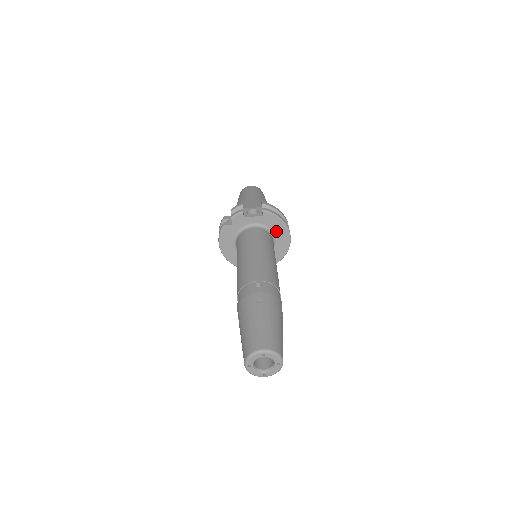
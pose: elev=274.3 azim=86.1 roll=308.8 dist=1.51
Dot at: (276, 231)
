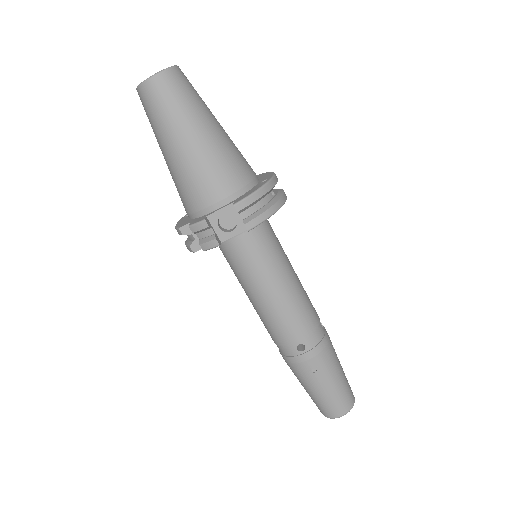
Dot at: occluded
